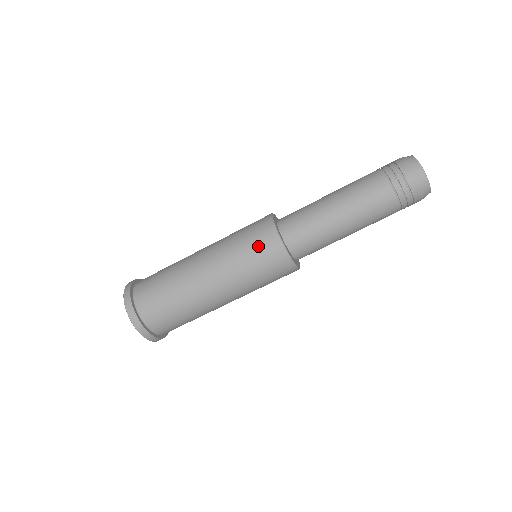
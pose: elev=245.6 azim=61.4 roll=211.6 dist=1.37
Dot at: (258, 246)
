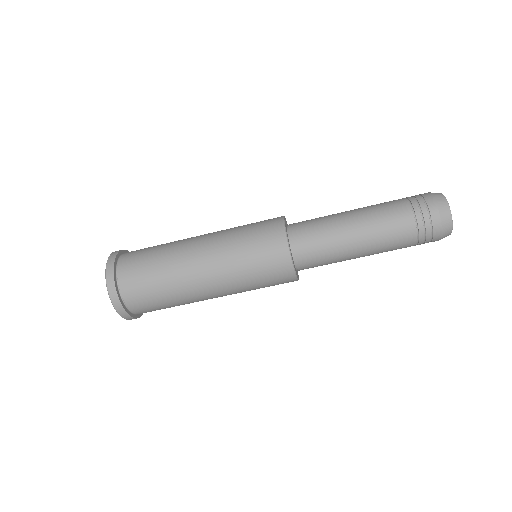
Dot at: (264, 252)
